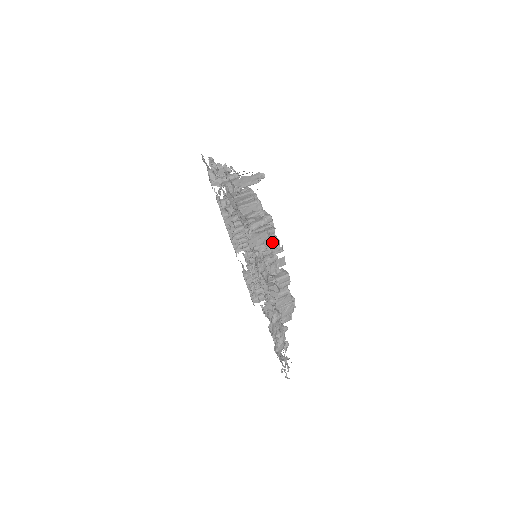
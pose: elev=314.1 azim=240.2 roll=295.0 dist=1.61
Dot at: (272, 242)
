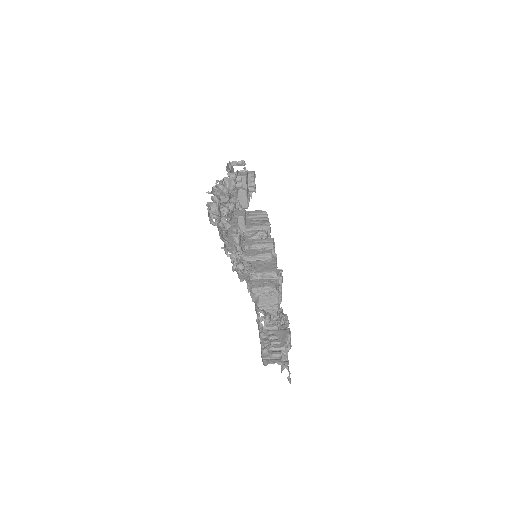
Dot at: (263, 223)
